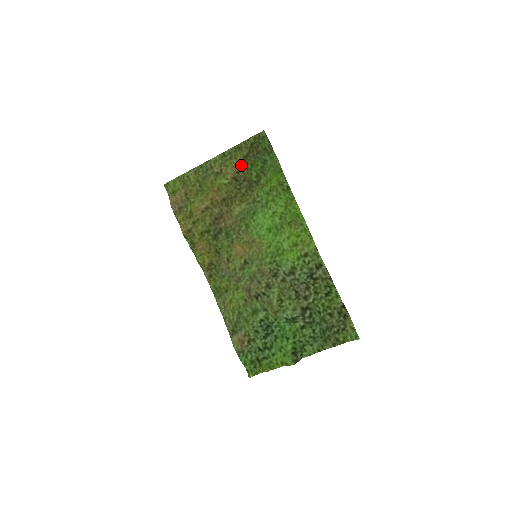
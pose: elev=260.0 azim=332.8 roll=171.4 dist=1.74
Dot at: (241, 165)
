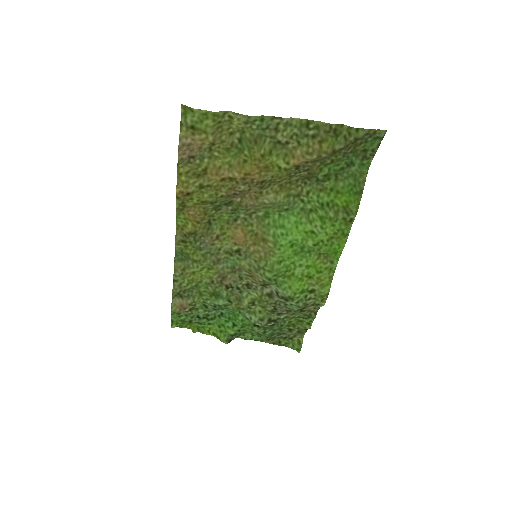
Dot at: (320, 158)
